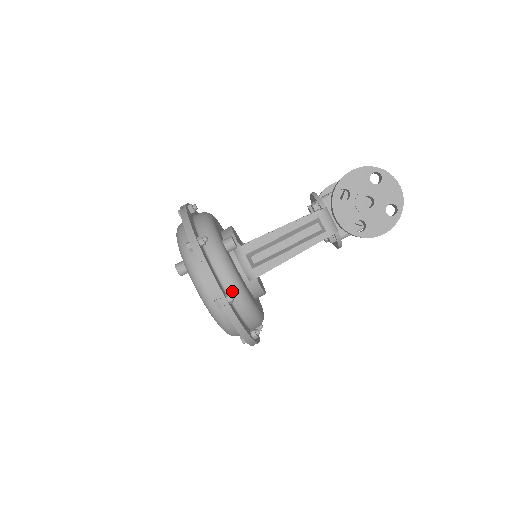
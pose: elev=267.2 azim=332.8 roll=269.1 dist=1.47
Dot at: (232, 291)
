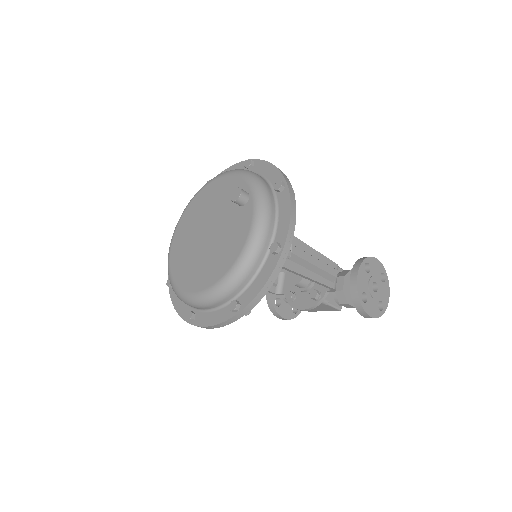
Dot at: occluded
